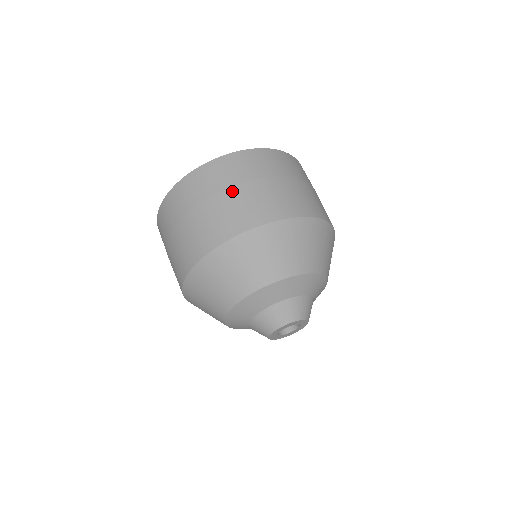
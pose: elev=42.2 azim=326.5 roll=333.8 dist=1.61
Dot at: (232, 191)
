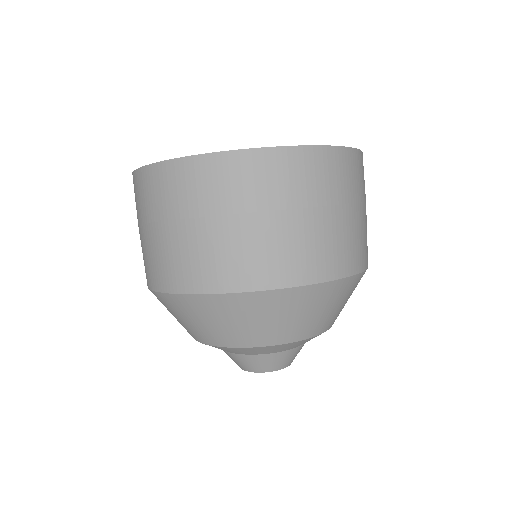
Dot at: (240, 221)
